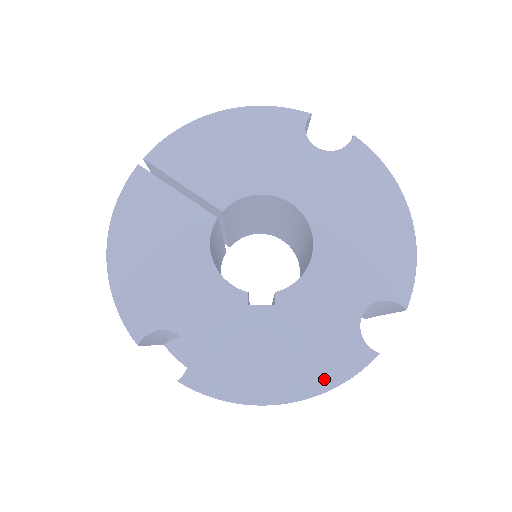
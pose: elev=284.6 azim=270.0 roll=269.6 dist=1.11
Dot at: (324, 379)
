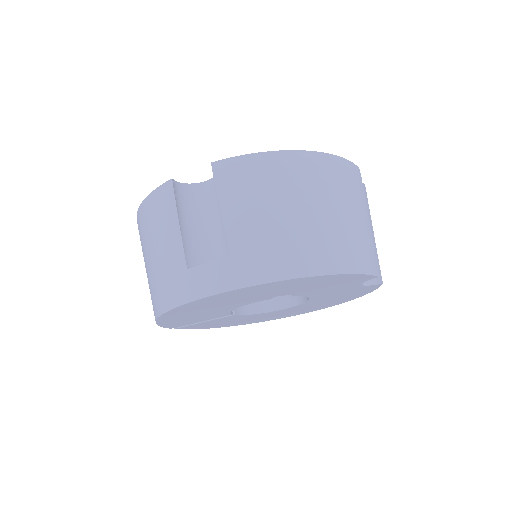
Dot at: occluded
